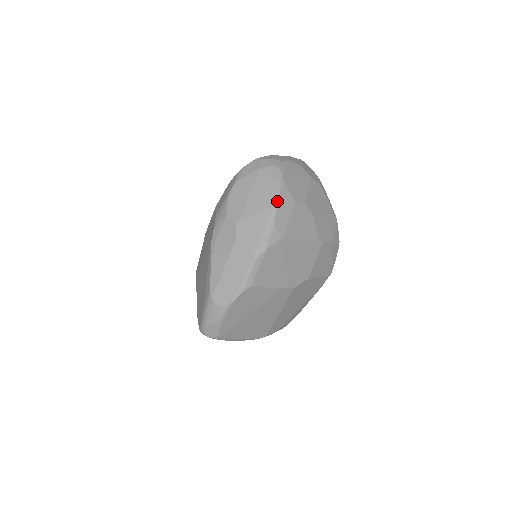
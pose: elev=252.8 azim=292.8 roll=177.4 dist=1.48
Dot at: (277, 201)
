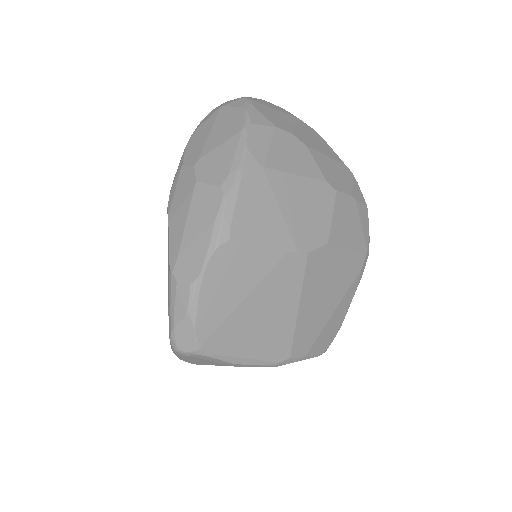
Dot at: (246, 123)
